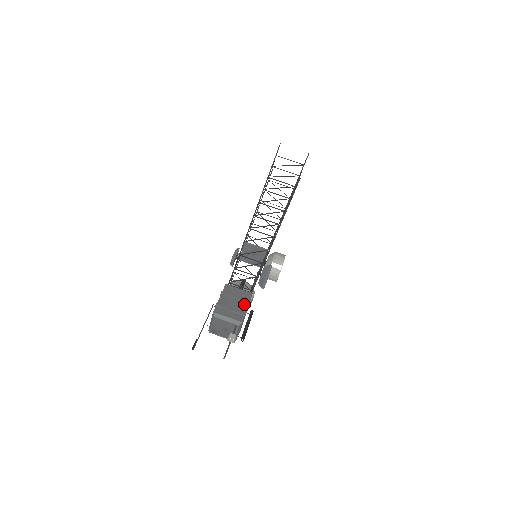
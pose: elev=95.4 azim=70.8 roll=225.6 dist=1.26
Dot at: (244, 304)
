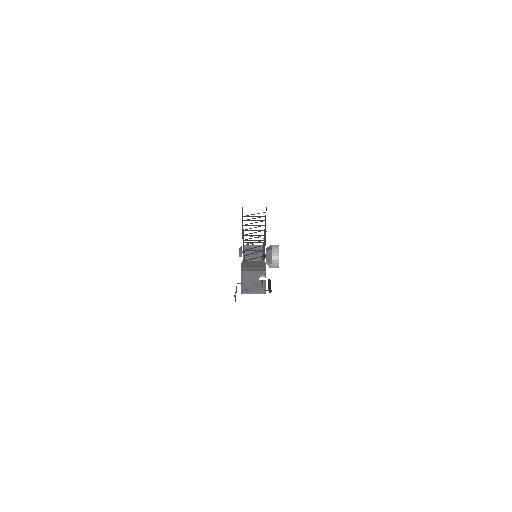
Dot at: (262, 265)
